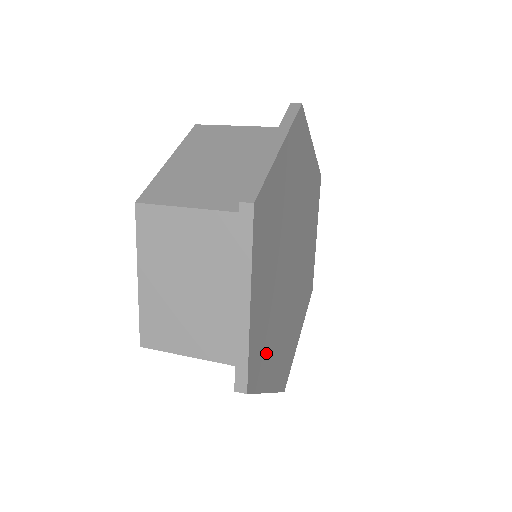
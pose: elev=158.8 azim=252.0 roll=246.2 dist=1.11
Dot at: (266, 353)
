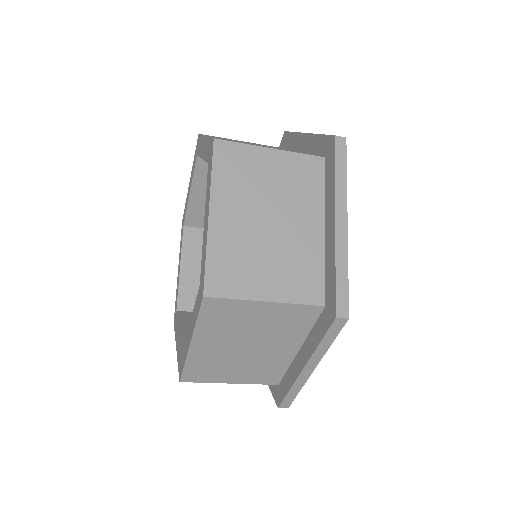
Dot at: occluded
